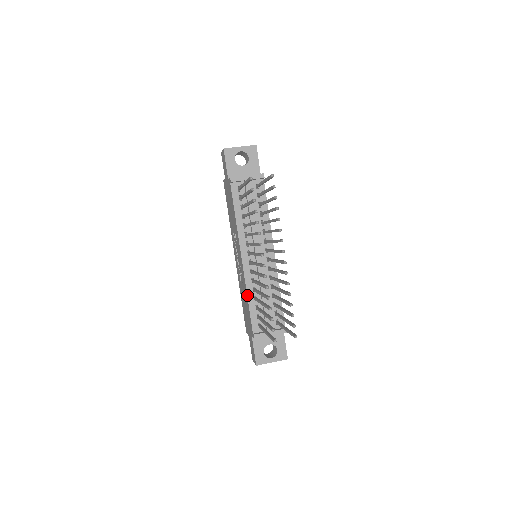
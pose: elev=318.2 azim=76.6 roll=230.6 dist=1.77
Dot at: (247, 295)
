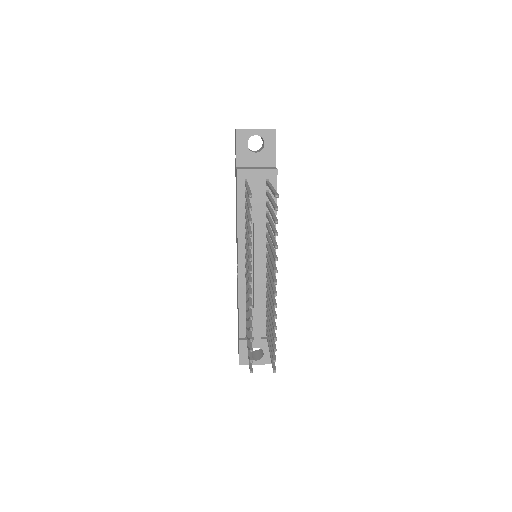
Dot at: (238, 299)
